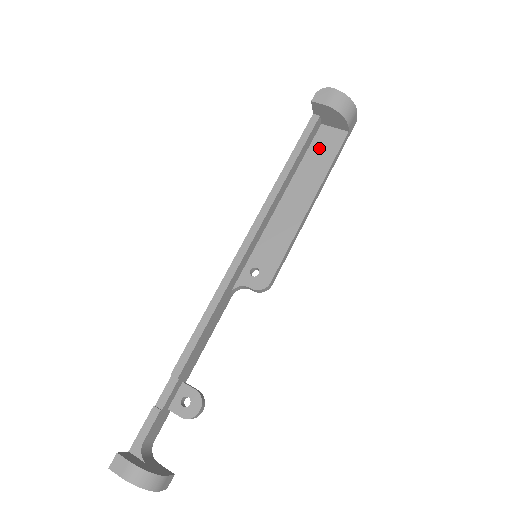
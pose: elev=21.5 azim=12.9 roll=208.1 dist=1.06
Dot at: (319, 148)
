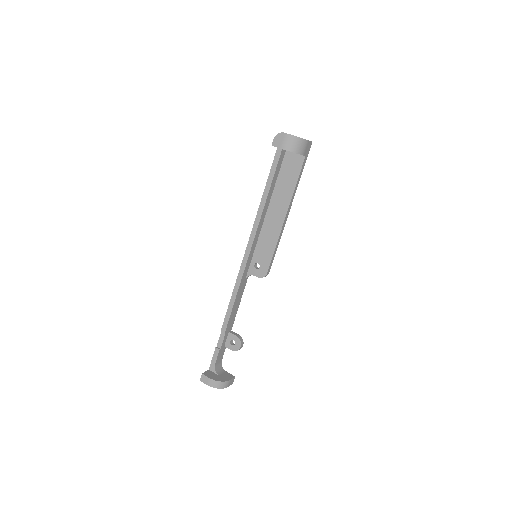
Dot at: (286, 171)
